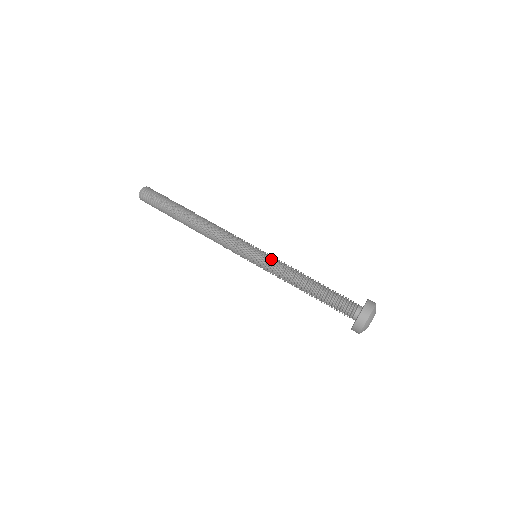
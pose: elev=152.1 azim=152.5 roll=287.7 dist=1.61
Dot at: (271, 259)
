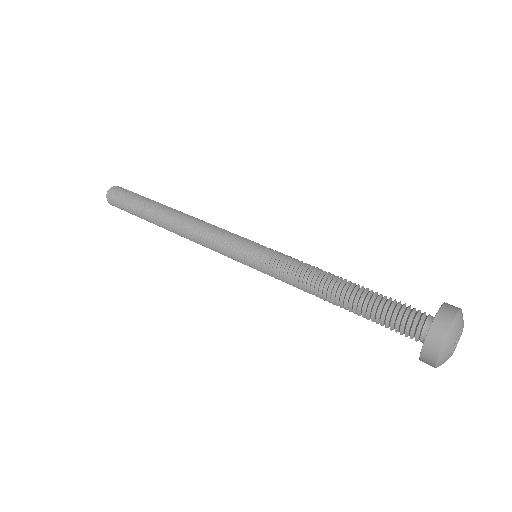
Dot at: (279, 255)
